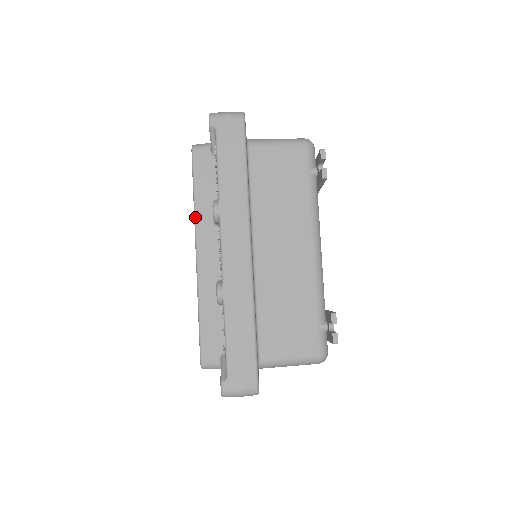
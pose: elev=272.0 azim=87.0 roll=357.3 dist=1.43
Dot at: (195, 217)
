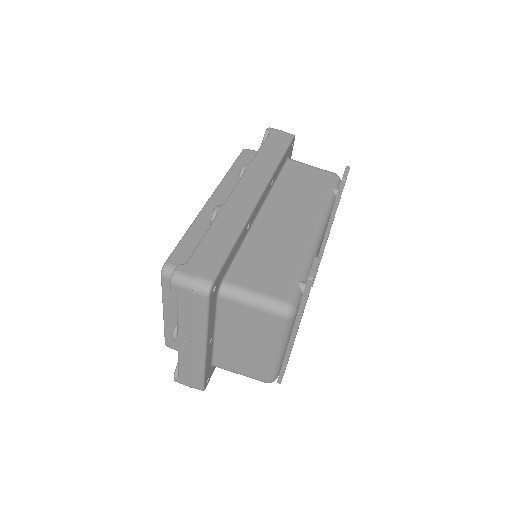
Dot at: (223, 178)
